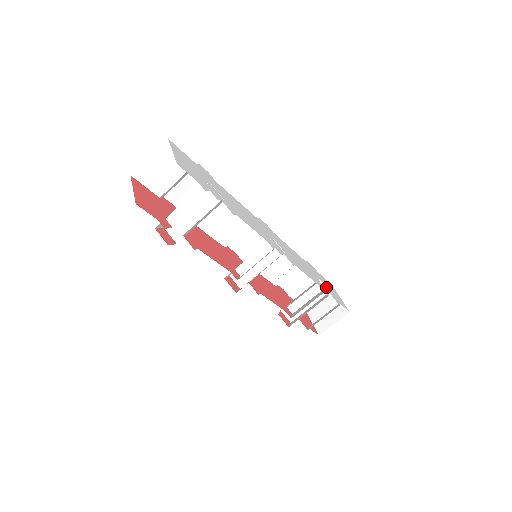
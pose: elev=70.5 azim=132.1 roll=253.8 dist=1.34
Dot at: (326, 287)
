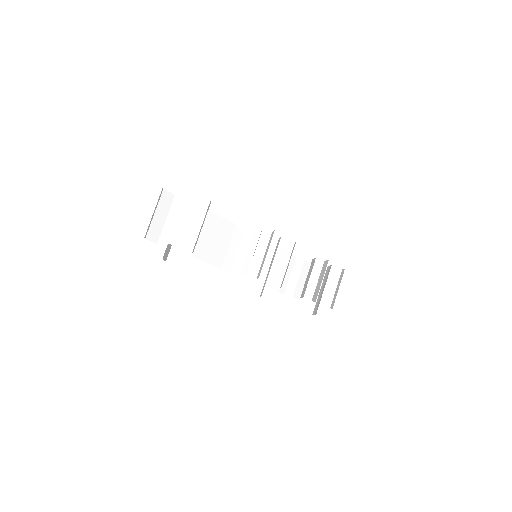
Dot at: occluded
